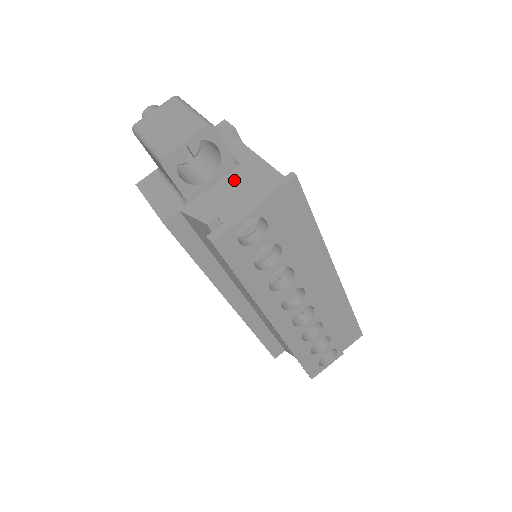
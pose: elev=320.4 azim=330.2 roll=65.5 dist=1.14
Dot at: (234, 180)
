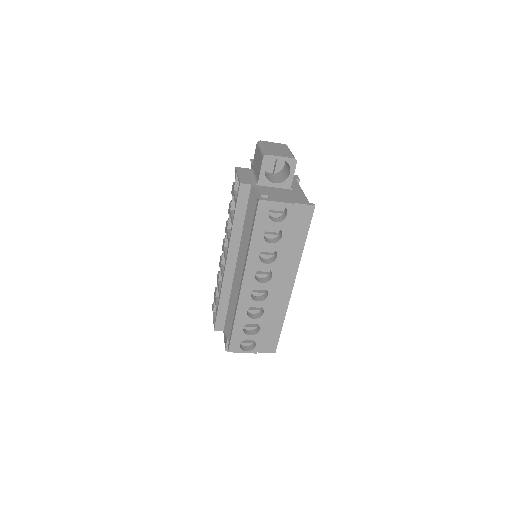
Dot at: (285, 191)
